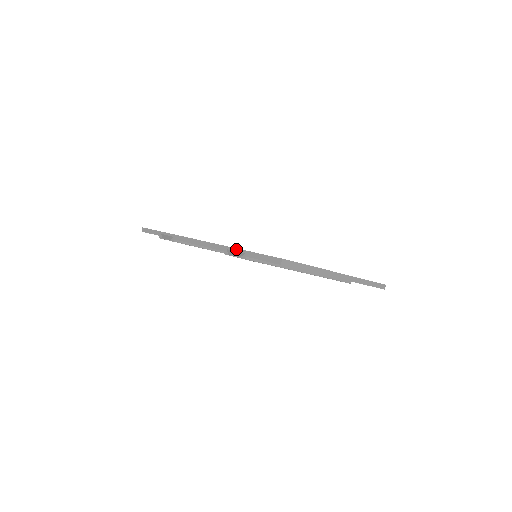
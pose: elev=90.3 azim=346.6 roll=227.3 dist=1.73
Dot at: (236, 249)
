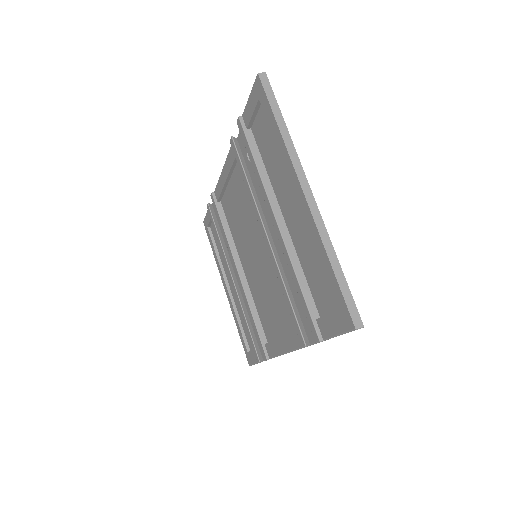
Dot at: occluded
